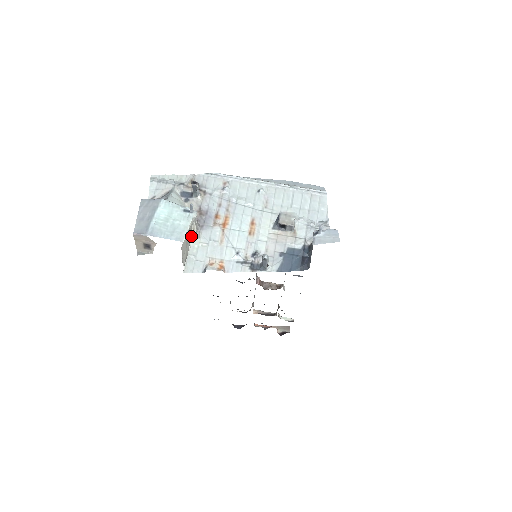
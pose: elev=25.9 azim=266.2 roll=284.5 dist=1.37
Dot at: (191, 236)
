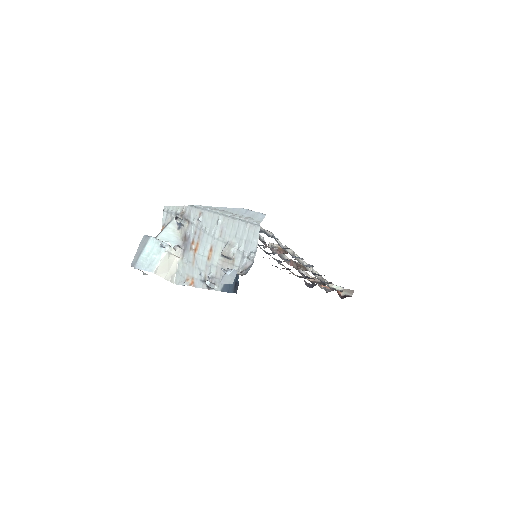
Dot at: (177, 258)
